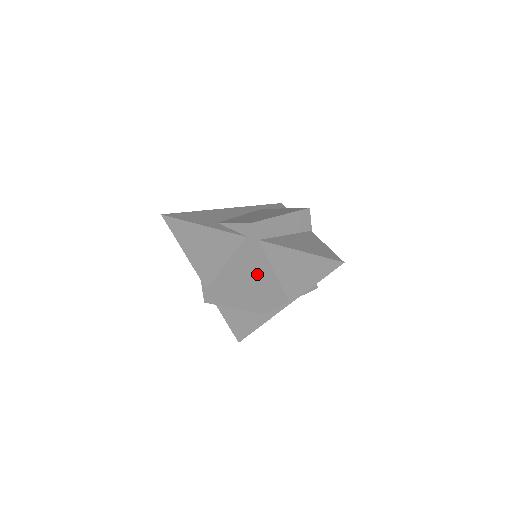
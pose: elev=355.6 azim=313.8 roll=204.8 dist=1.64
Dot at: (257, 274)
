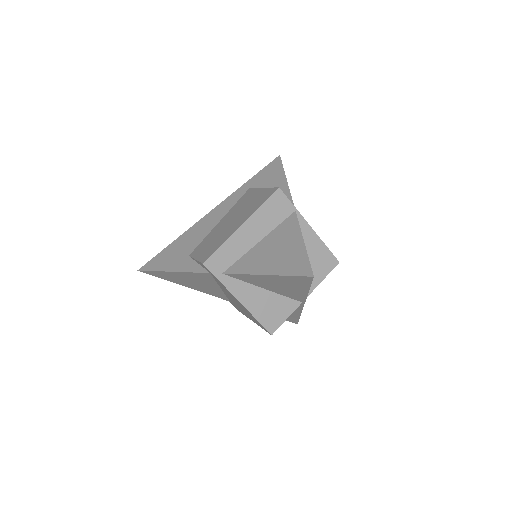
Dot at: (241, 304)
